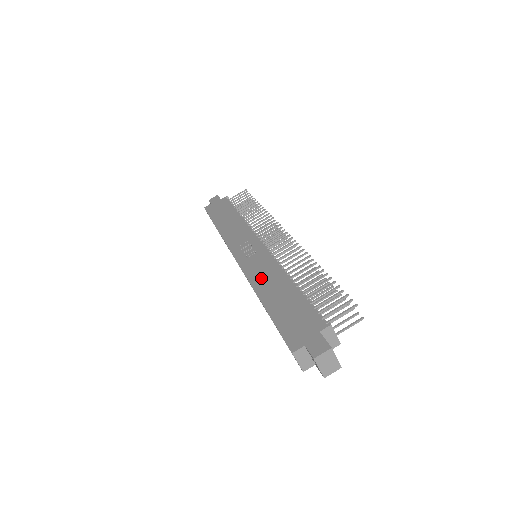
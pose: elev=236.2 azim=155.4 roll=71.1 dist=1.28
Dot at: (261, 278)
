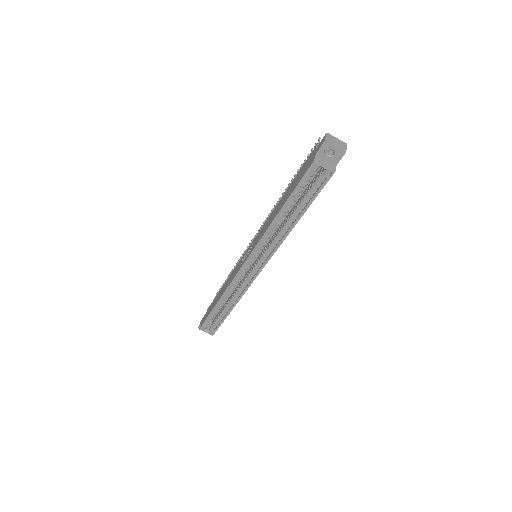
Dot at: (267, 226)
